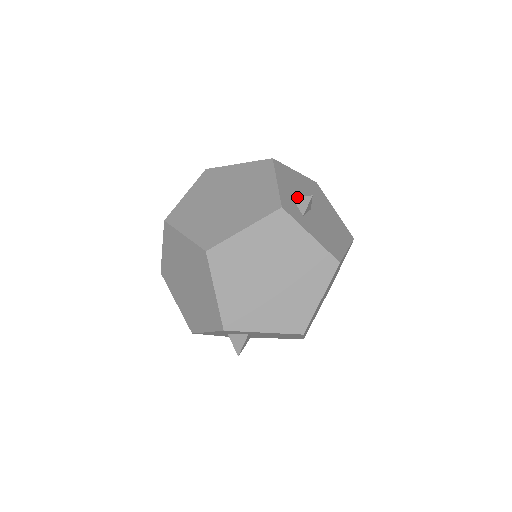
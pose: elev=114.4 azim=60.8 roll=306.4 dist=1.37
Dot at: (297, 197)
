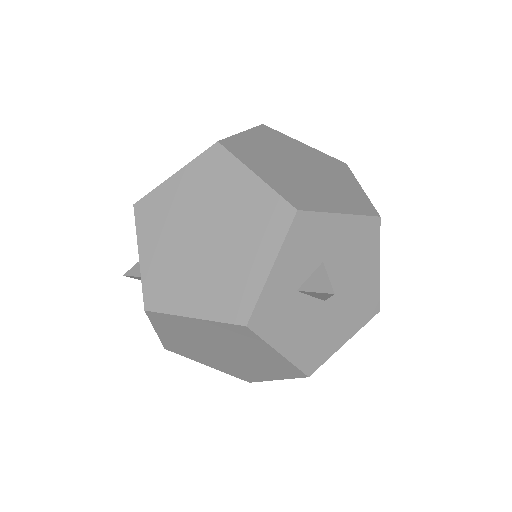
Dot at: occluded
